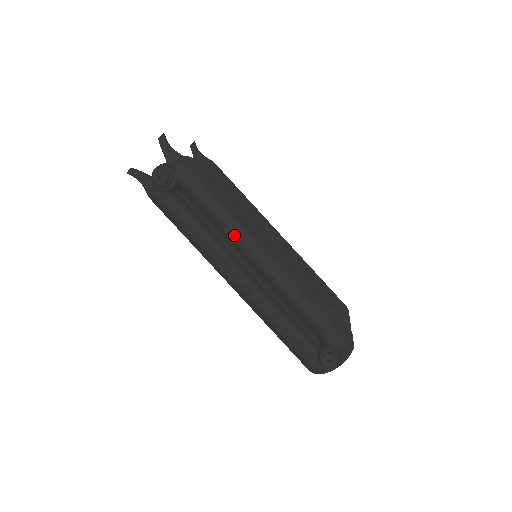
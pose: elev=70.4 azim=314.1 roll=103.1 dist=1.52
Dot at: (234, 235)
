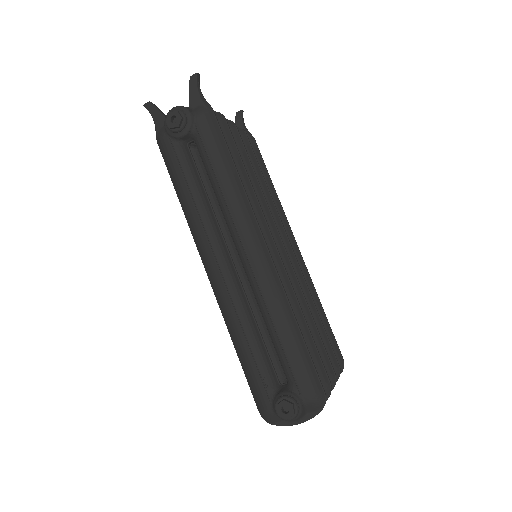
Dot at: (231, 215)
